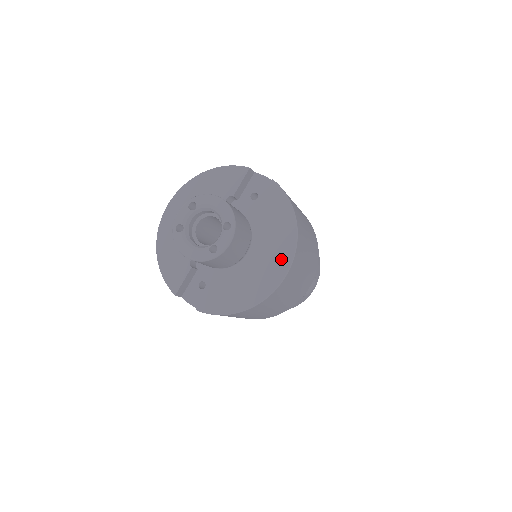
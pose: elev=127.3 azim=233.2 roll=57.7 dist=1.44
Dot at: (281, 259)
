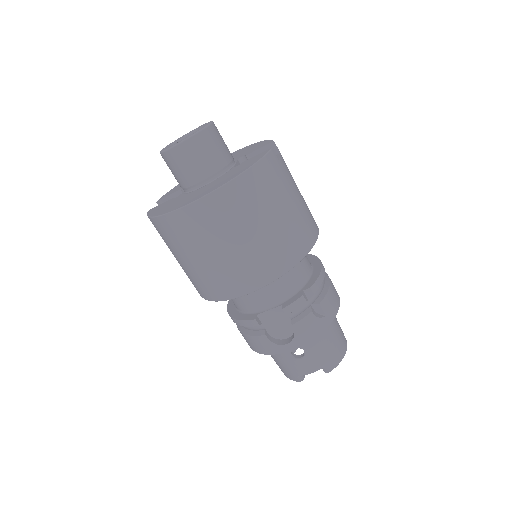
Dot at: (206, 192)
